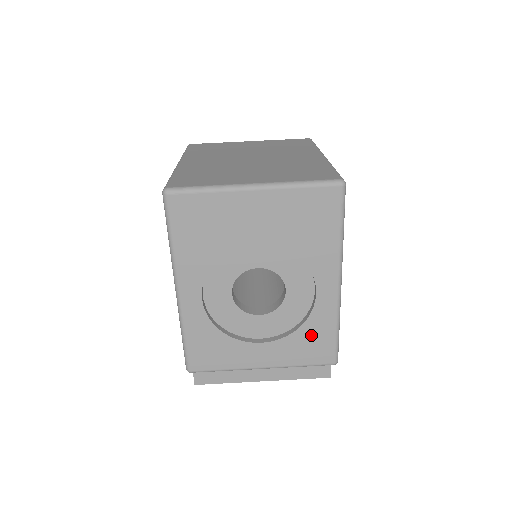
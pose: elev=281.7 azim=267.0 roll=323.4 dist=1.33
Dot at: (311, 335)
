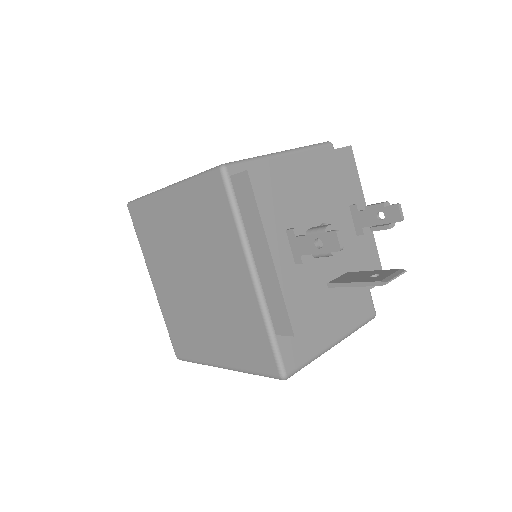
Dot at: occluded
